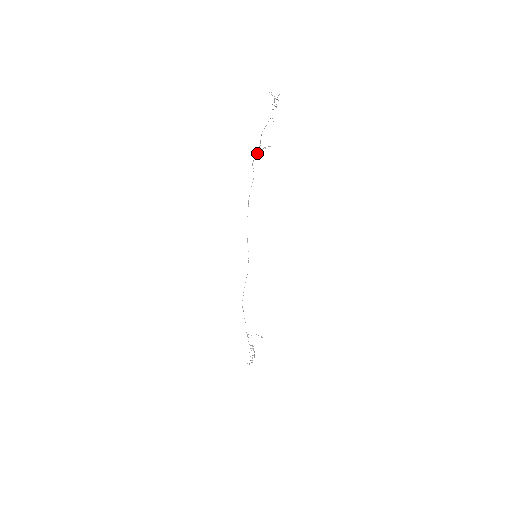
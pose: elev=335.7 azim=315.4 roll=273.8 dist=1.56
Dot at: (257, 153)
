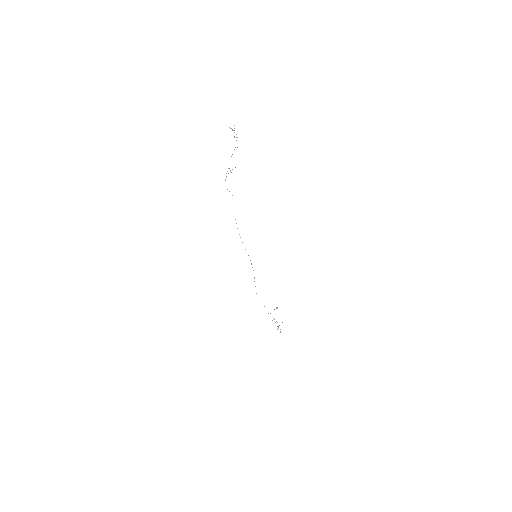
Dot at: (226, 177)
